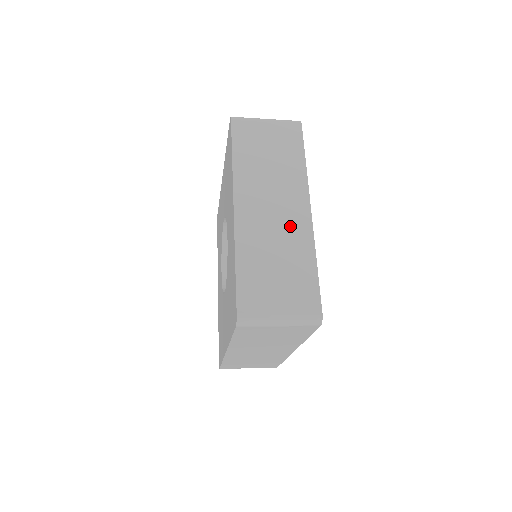
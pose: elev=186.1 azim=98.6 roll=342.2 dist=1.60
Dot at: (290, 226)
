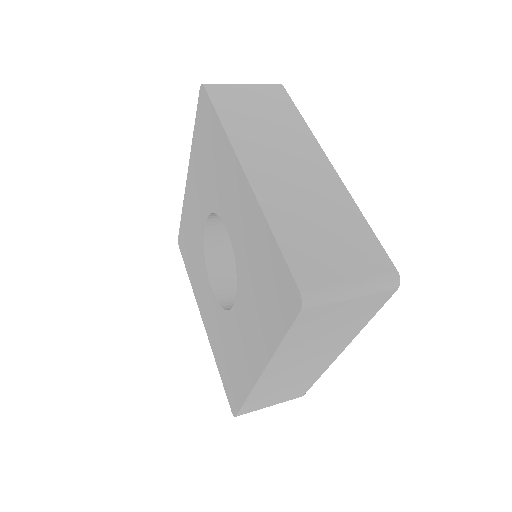
Dot at: (311, 369)
